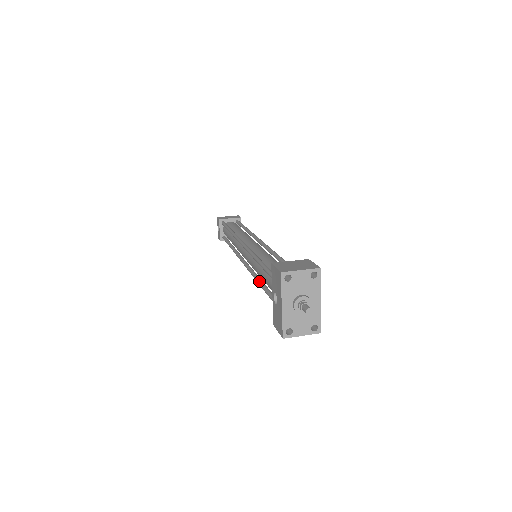
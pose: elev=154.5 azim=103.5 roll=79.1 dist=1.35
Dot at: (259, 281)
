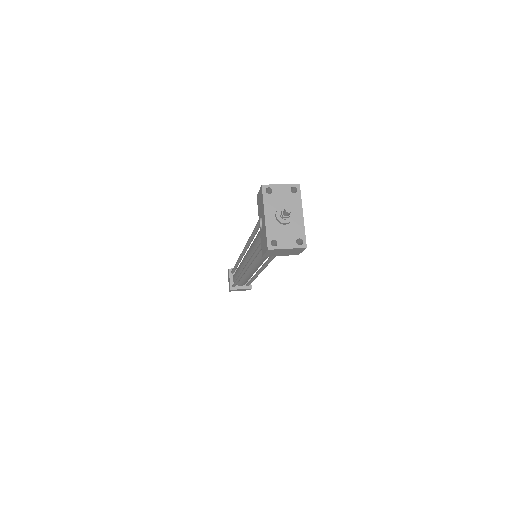
Dot at: (254, 252)
